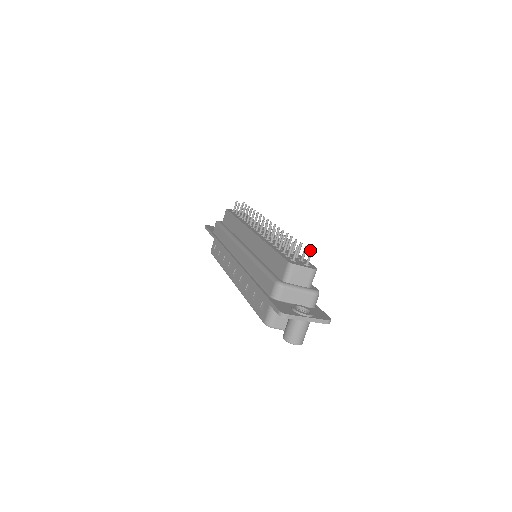
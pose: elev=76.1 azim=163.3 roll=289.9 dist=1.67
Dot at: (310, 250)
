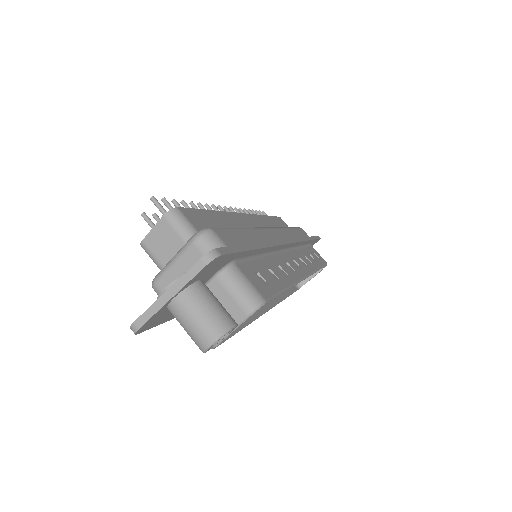
Dot at: occluded
